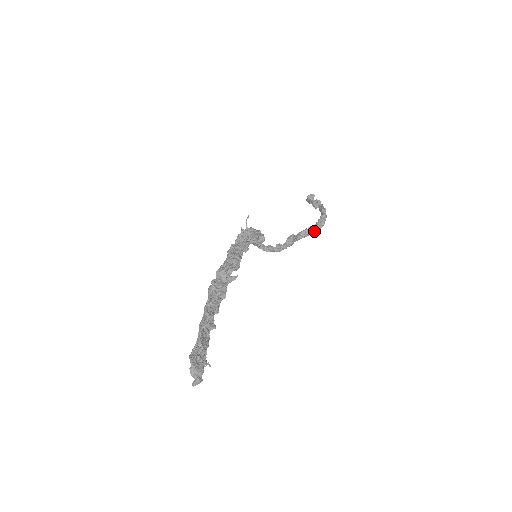
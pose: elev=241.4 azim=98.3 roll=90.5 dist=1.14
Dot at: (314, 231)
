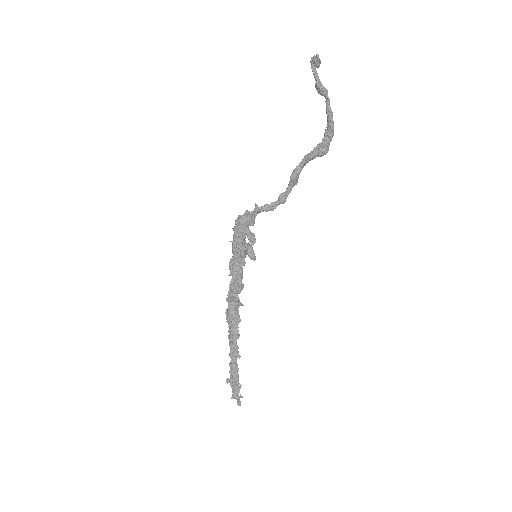
Dot at: (320, 156)
